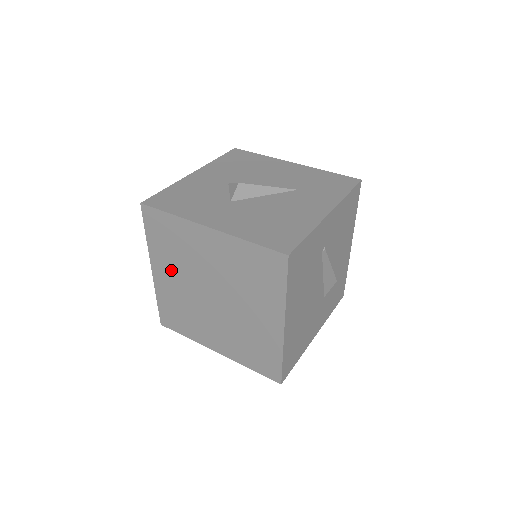
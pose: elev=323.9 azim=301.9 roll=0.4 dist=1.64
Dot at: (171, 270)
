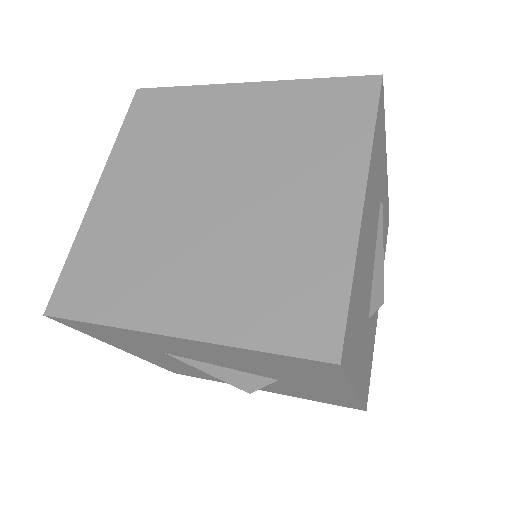
Dot at: (141, 174)
